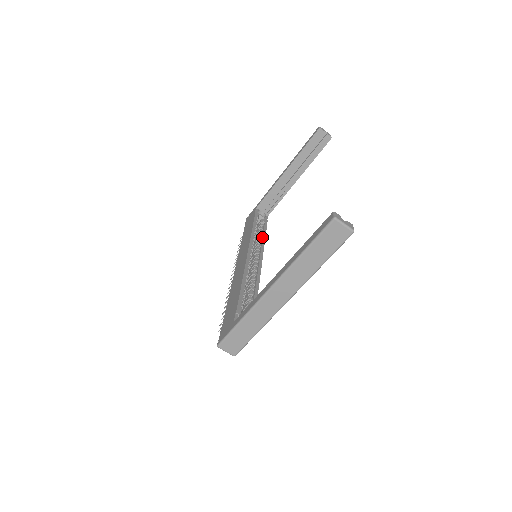
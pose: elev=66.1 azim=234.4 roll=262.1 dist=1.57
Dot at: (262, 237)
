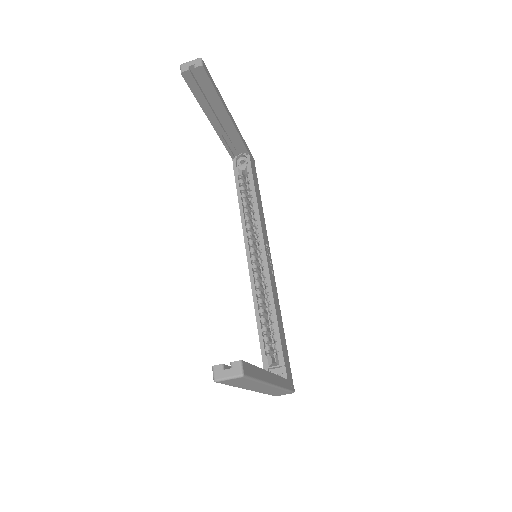
Dot at: (254, 207)
